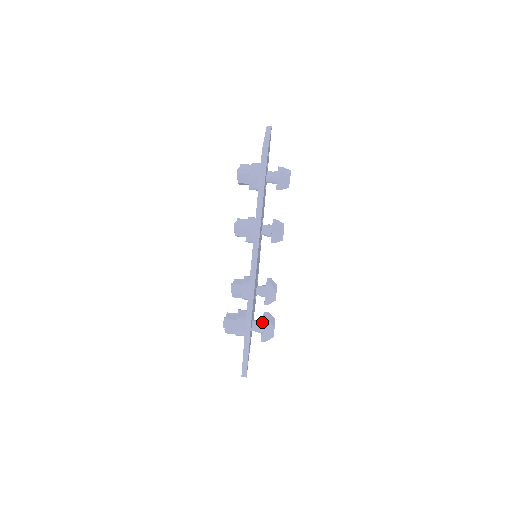
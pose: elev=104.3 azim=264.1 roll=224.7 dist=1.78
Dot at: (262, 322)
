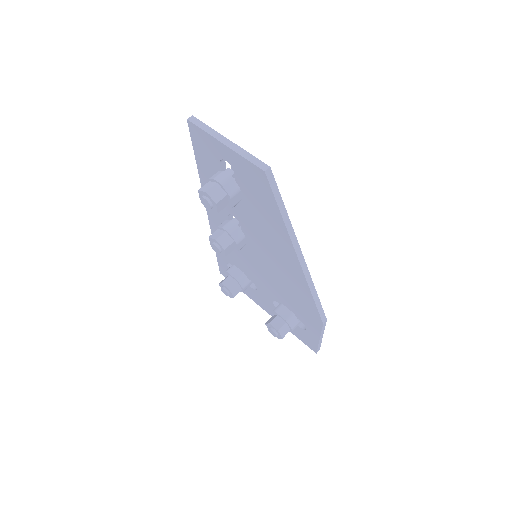
Dot at: occluded
